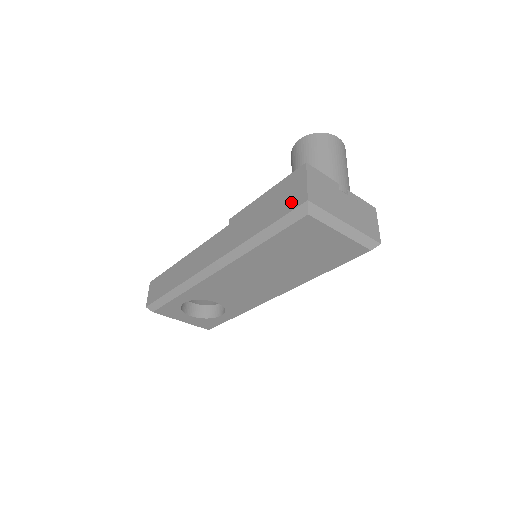
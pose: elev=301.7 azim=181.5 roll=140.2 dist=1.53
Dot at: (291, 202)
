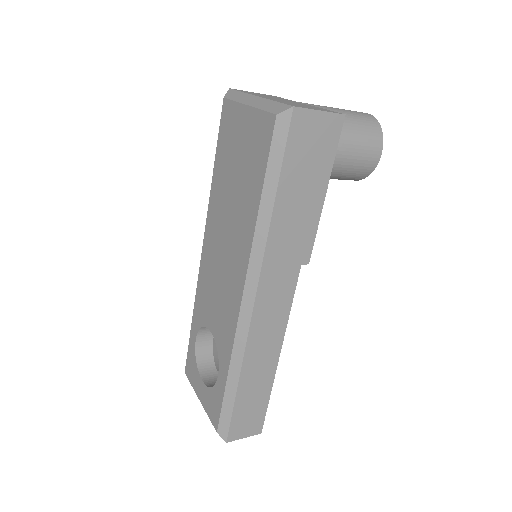
Dot at: occluded
